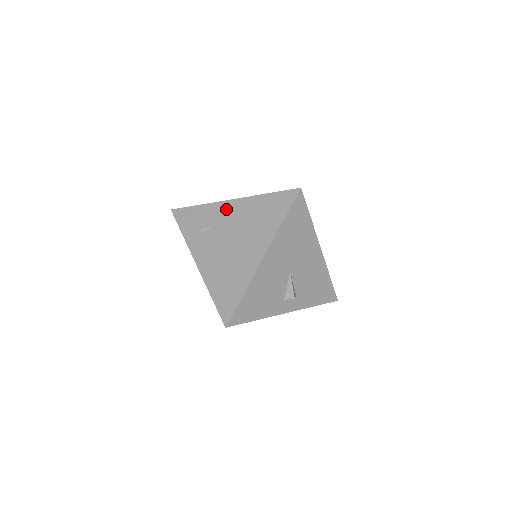
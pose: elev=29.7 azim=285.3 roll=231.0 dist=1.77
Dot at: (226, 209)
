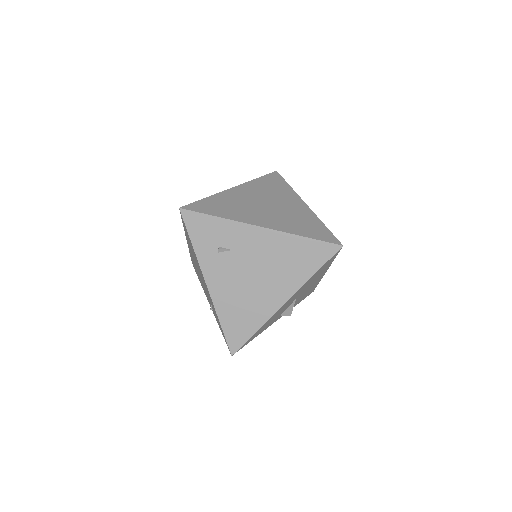
Dot at: (252, 236)
